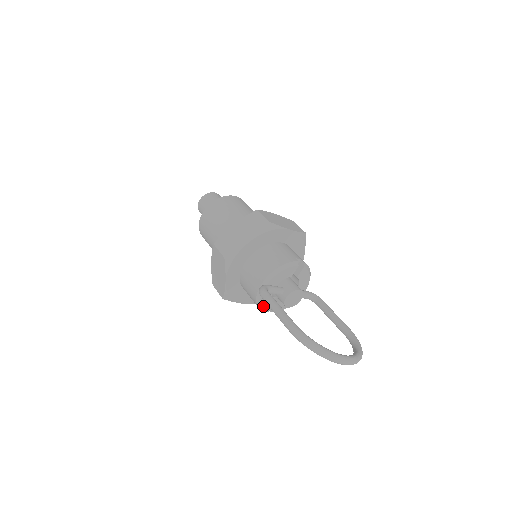
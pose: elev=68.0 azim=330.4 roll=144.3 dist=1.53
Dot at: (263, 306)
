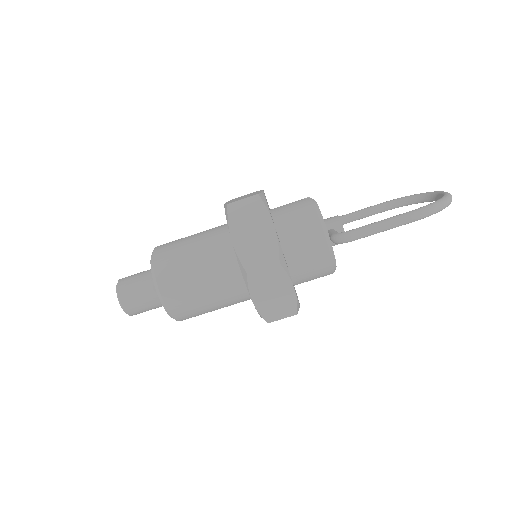
Dot at: (335, 265)
